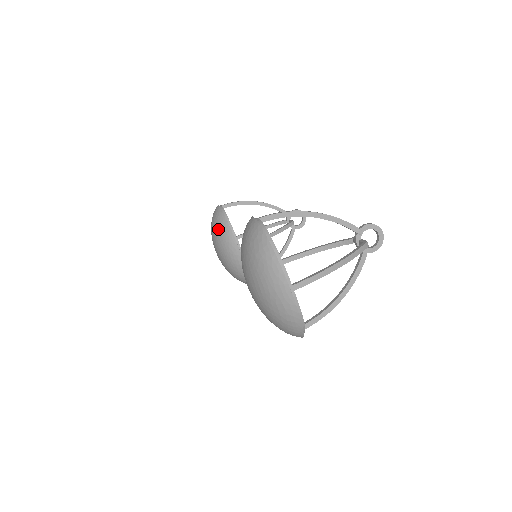
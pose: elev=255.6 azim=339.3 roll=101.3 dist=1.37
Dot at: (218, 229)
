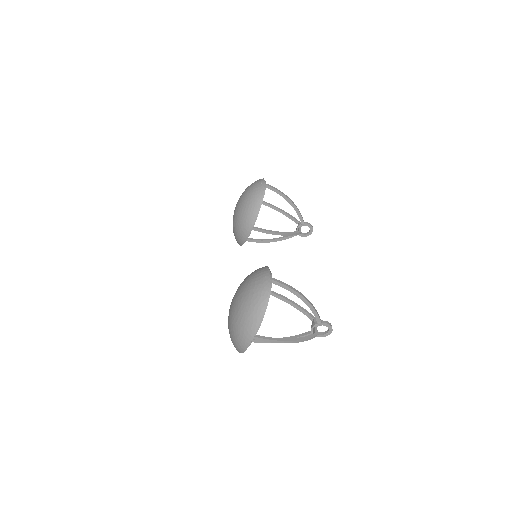
Dot at: (250, 203)
